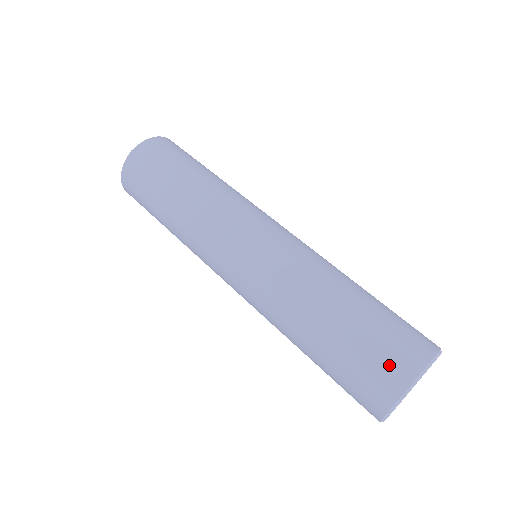
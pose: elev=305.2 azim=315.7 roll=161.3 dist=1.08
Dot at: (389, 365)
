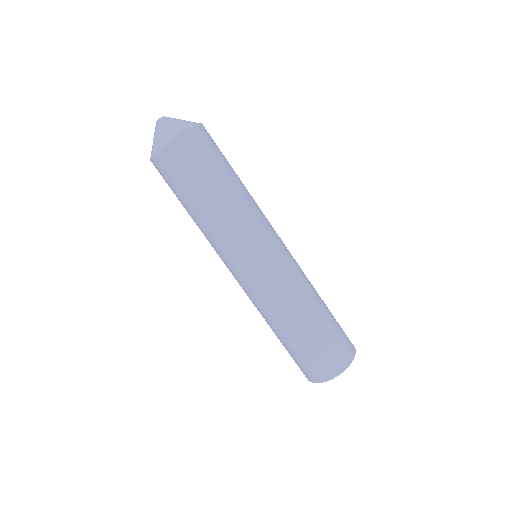
Dot at: (325, 366)
